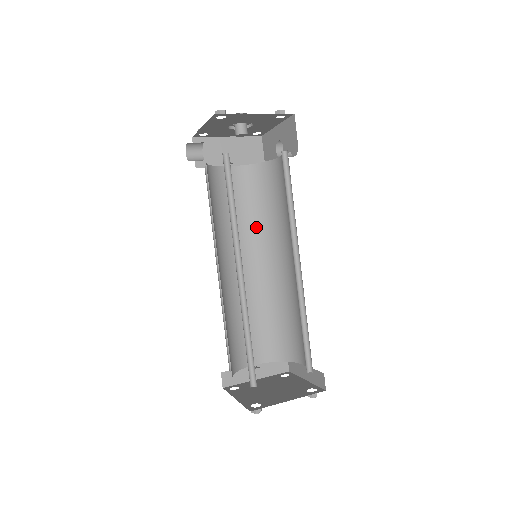
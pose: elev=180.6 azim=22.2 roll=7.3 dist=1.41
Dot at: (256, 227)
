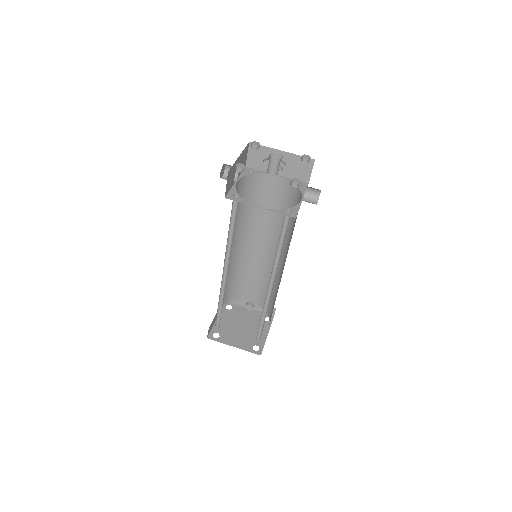
Dot at: (279, 227)
